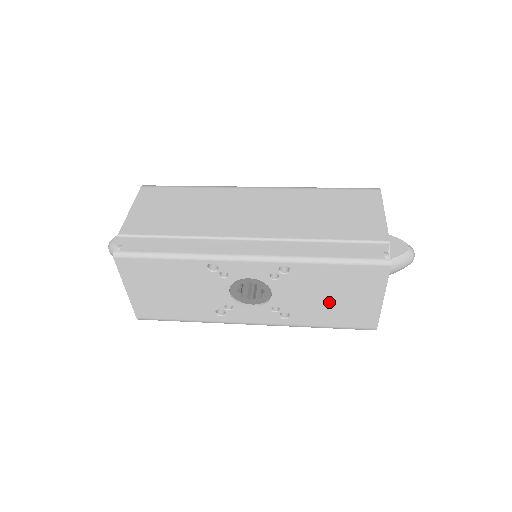
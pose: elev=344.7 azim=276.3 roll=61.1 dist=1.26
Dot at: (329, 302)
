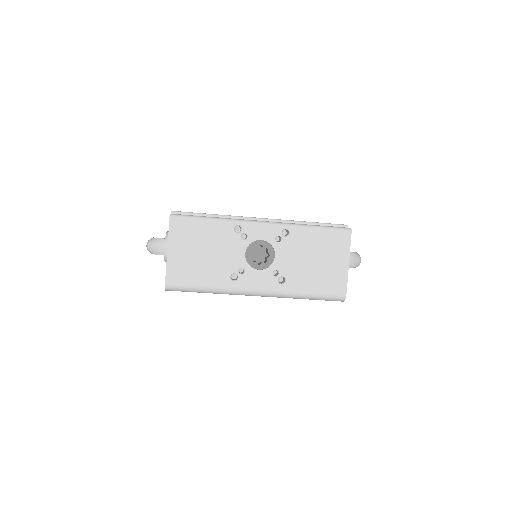
Dot at: (313, 265)
